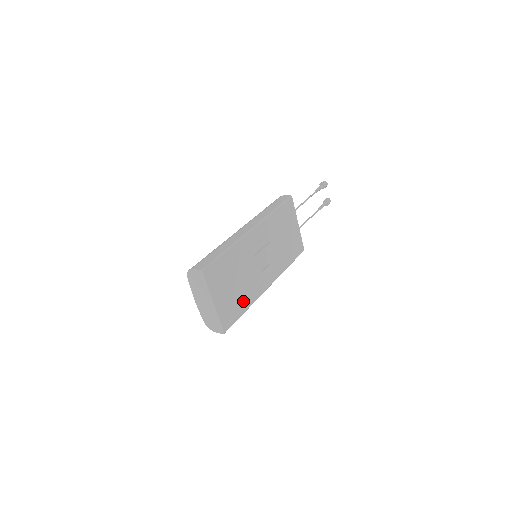
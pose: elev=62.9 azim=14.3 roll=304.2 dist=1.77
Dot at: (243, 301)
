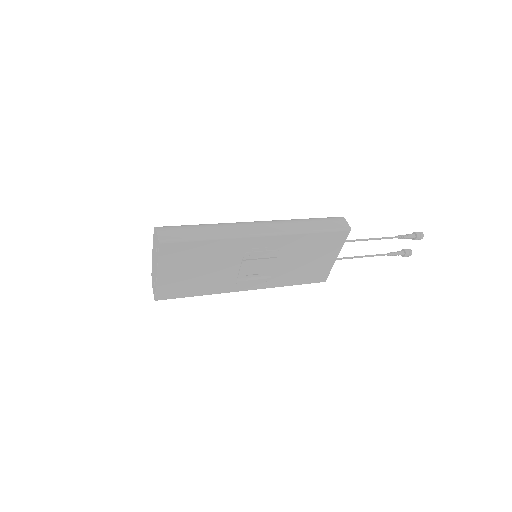
Dot at: (200, 287)
